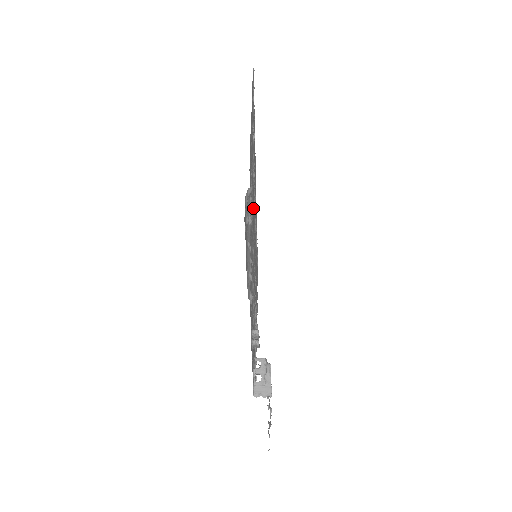
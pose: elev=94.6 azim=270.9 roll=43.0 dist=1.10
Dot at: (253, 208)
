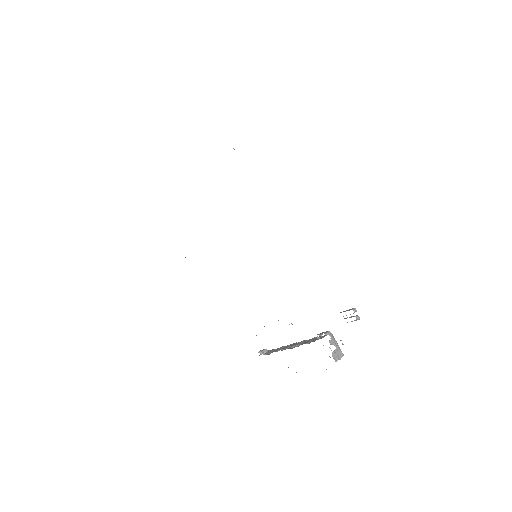
Dot at: occluded
